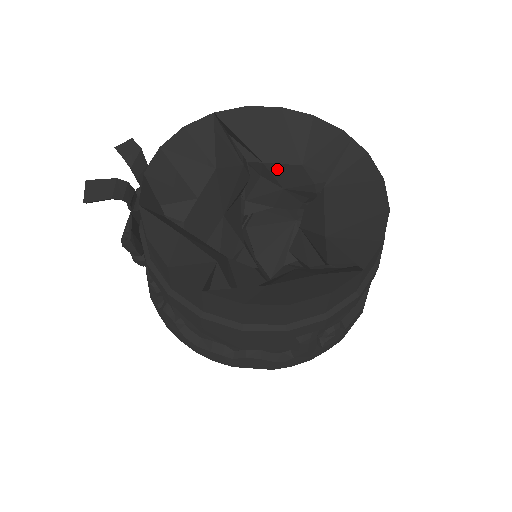
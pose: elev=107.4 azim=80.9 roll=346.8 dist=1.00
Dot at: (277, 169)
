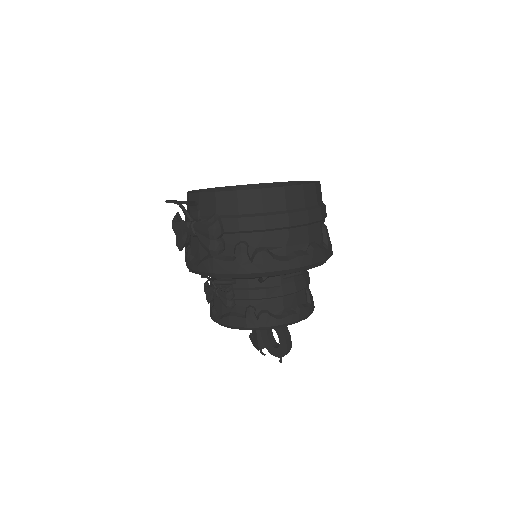
Dot at: occluded
